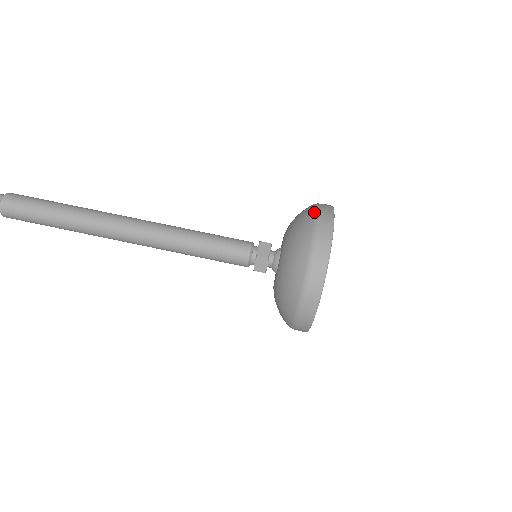
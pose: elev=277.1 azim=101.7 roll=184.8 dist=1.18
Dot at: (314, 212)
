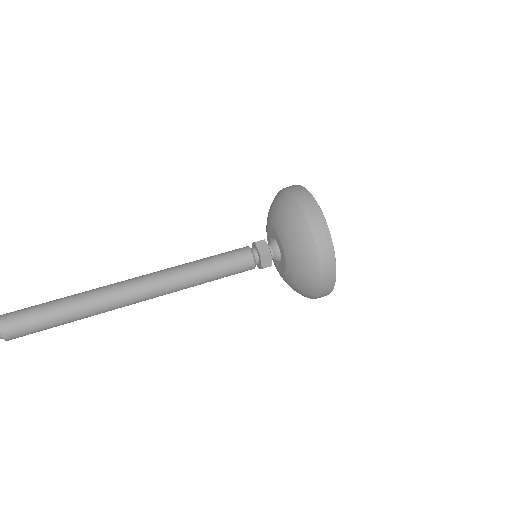
Dot at: occluded
